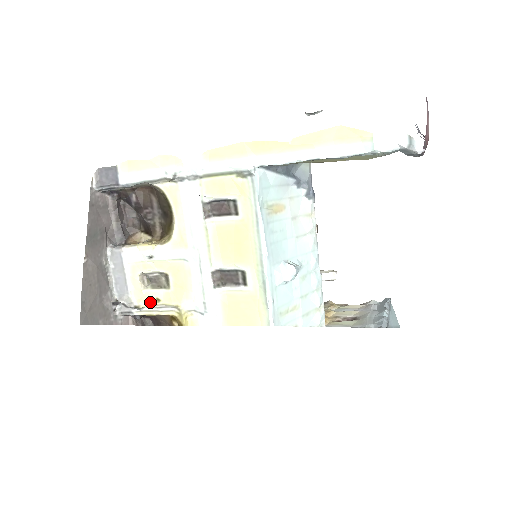
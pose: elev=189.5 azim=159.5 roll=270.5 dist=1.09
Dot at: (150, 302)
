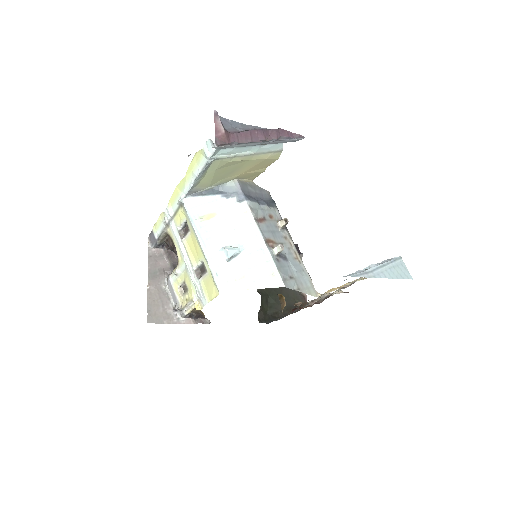
Dot at: (185, 303)
